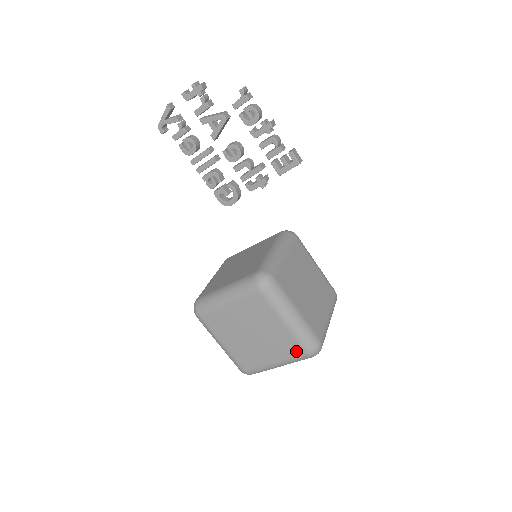
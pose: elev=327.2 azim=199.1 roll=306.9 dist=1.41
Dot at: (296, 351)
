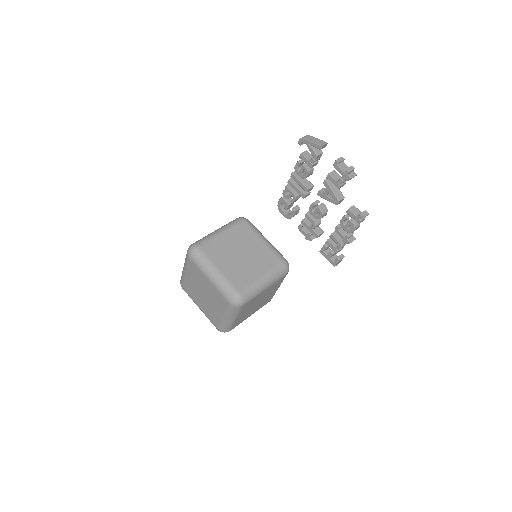
Dot at: (214, 323)
